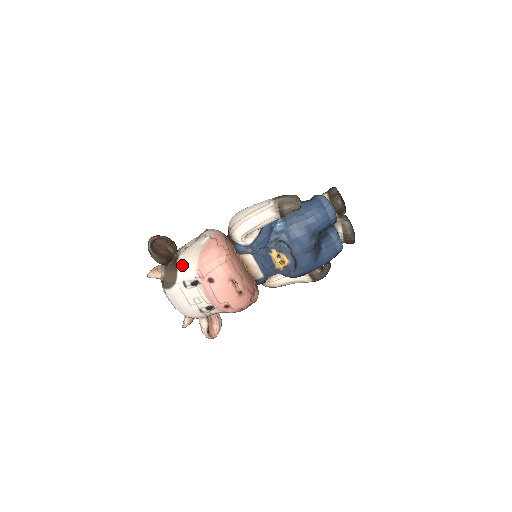
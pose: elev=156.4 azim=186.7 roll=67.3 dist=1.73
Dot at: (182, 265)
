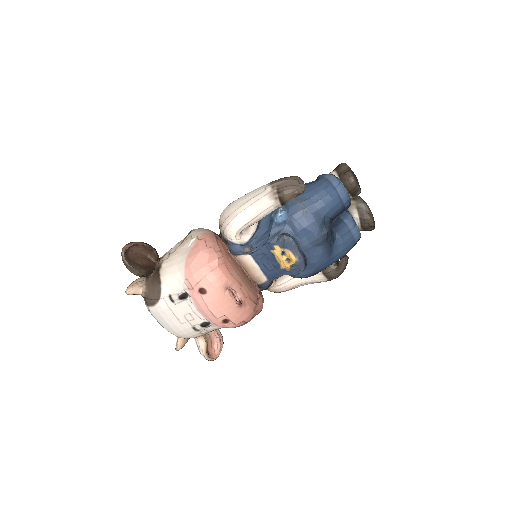
Dot at: (166, 275)
